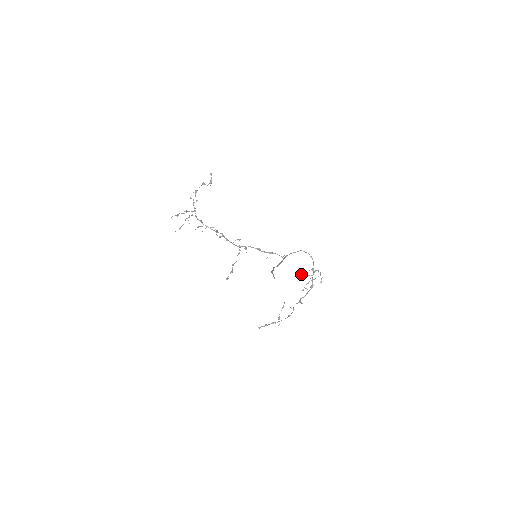
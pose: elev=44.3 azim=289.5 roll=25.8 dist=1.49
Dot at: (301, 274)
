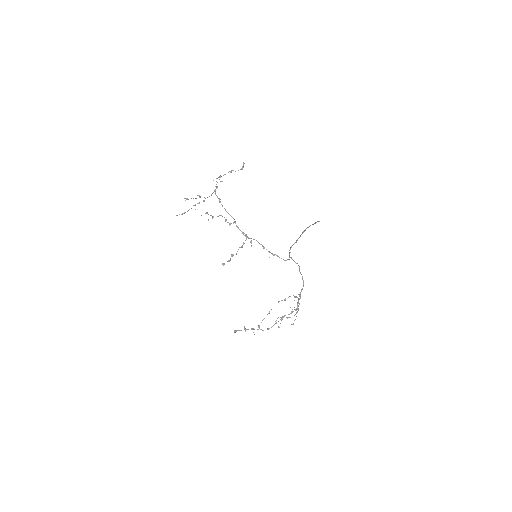
Dot at: (285, 298)
